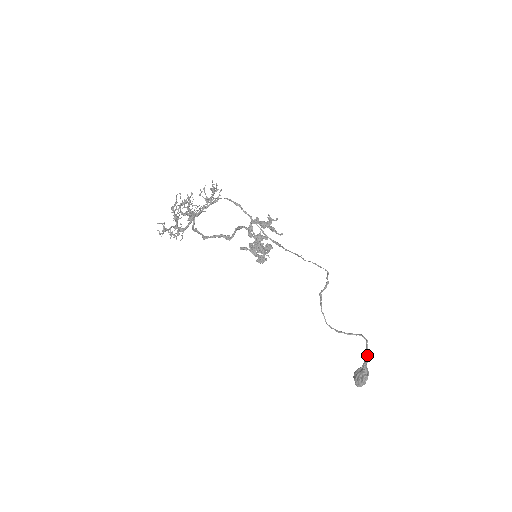
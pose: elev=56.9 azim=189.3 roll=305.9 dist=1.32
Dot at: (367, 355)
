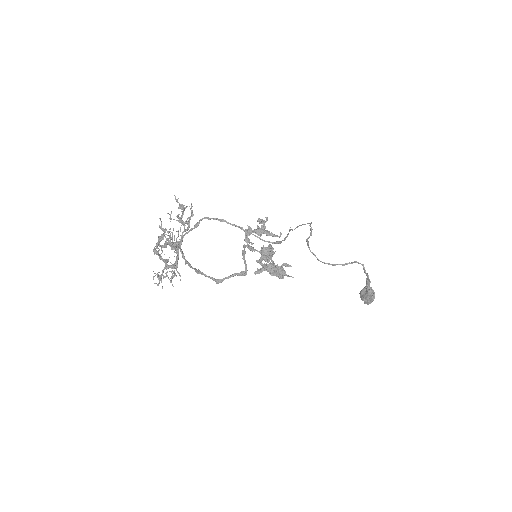
Dot at: (368, 277)
